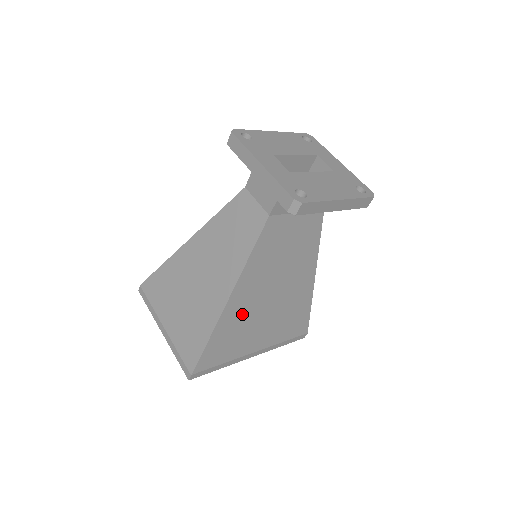
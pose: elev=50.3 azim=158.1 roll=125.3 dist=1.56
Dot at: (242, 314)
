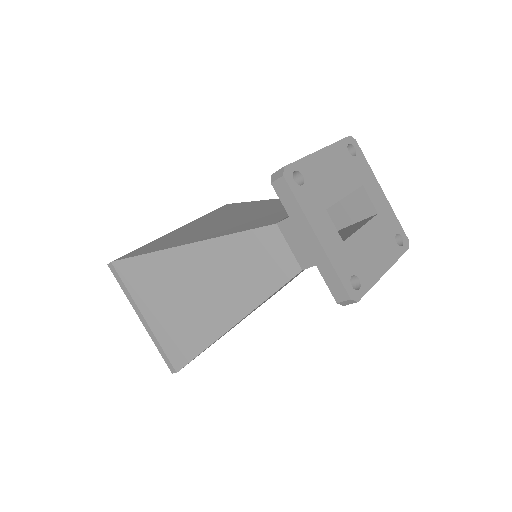
Dot at: occluded
